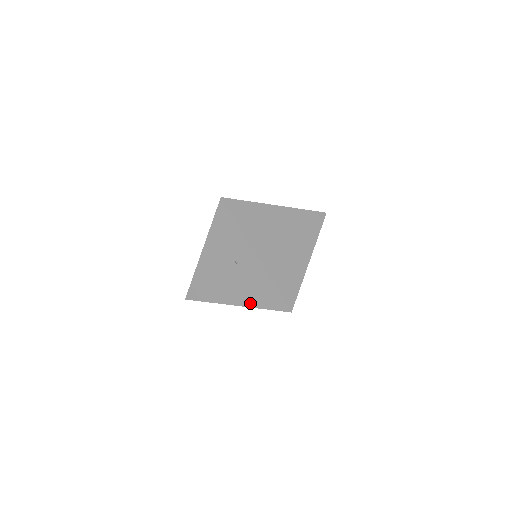
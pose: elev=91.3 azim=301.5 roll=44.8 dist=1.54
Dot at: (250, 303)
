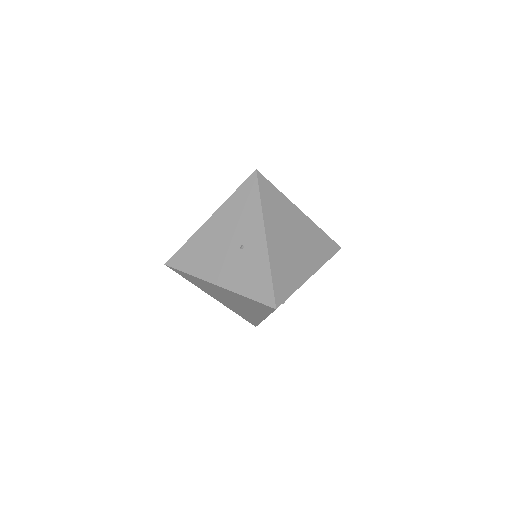
Dot at: (224, 204)
